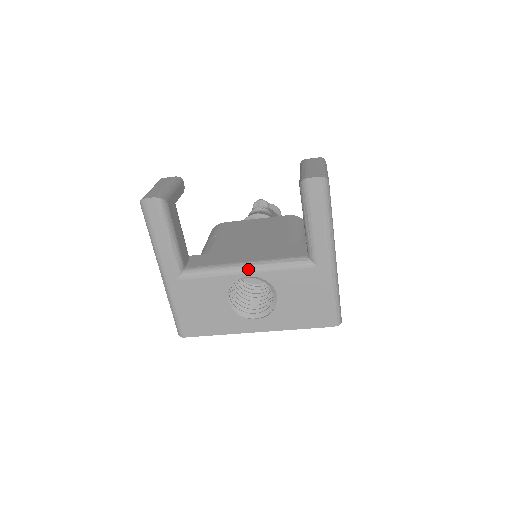
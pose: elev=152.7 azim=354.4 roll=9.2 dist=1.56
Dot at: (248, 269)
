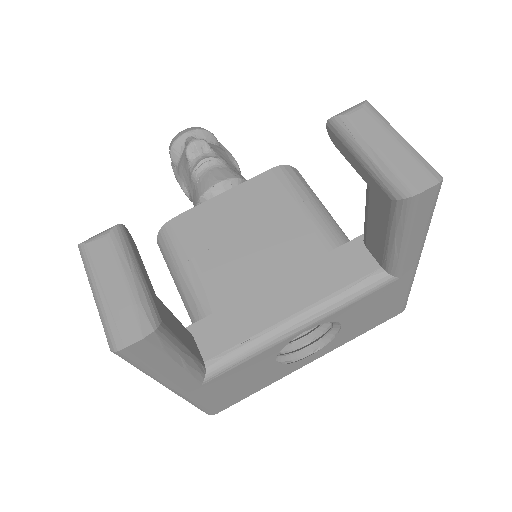
Dot at: (305, 324)
